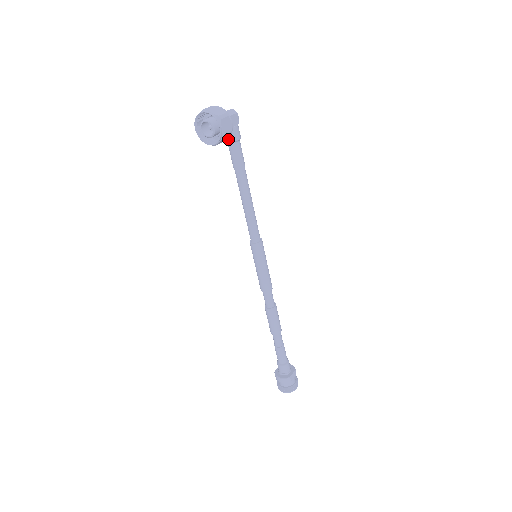
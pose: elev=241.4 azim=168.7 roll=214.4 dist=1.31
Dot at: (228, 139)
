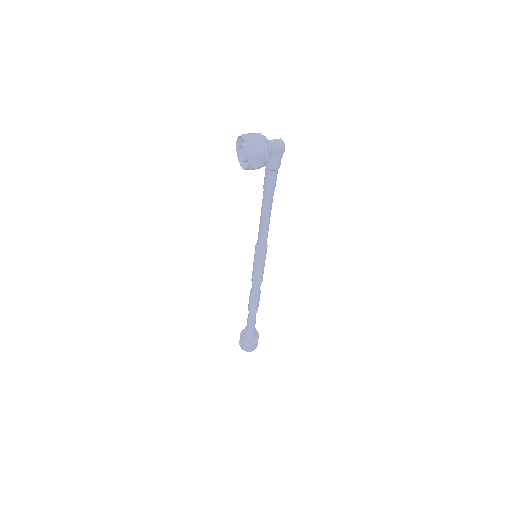
Dot at: occluded
